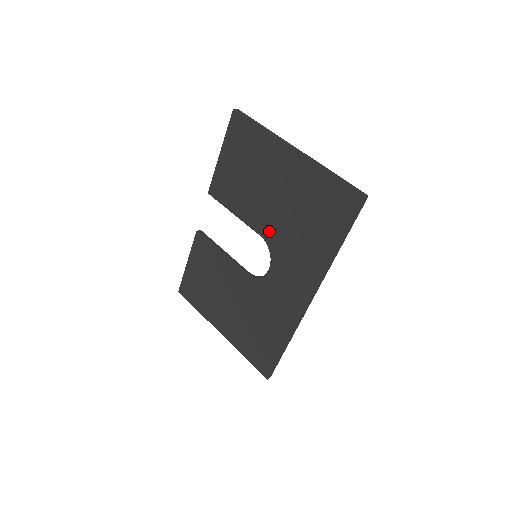
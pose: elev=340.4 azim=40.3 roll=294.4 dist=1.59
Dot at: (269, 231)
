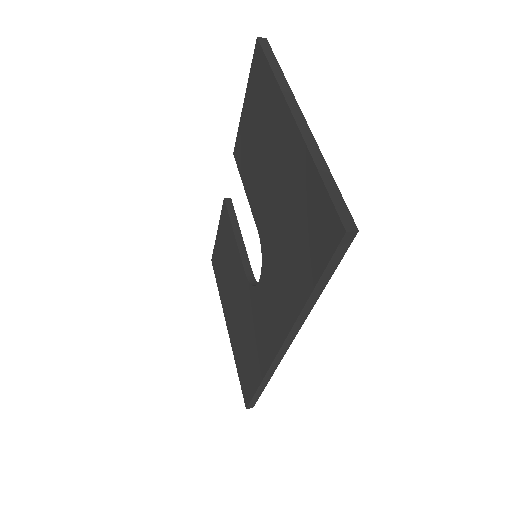
Dot at: (264, 230)
